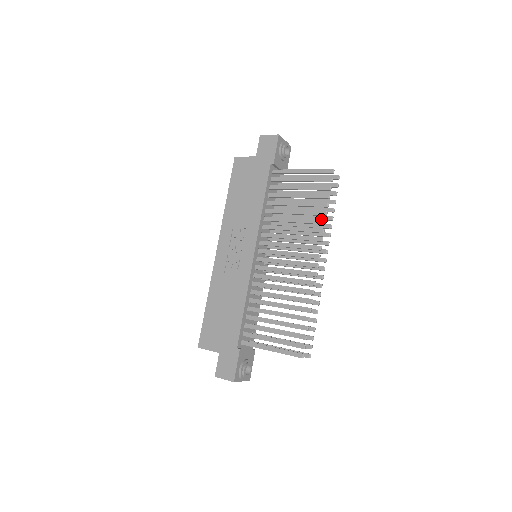
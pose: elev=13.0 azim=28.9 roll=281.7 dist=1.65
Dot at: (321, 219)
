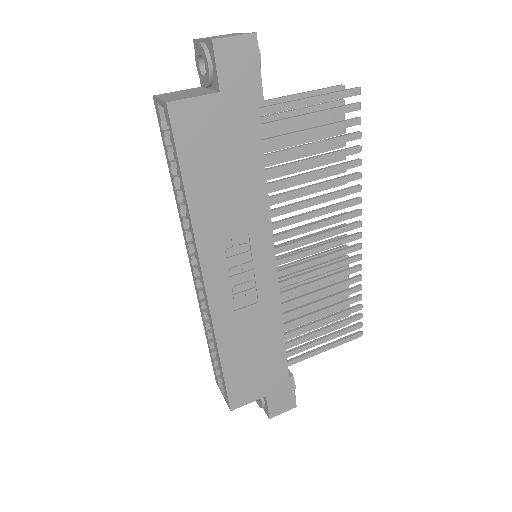
Dot at: occluded
